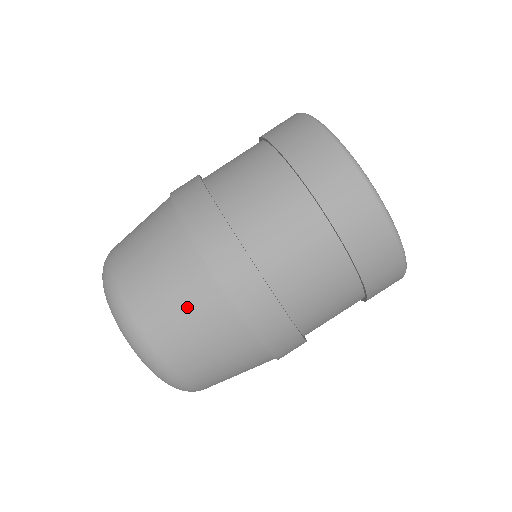
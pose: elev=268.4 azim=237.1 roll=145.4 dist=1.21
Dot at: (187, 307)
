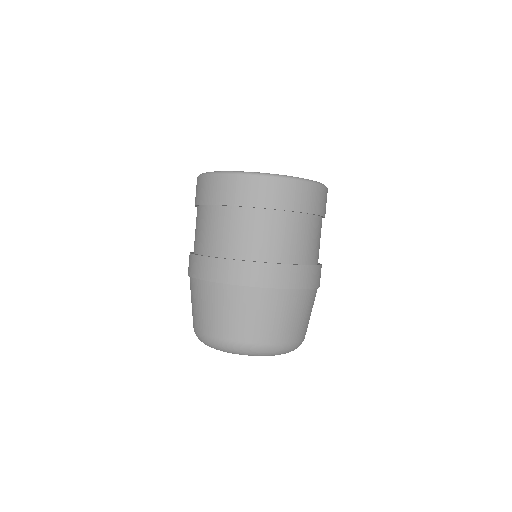
Dot at: (307, 311)
